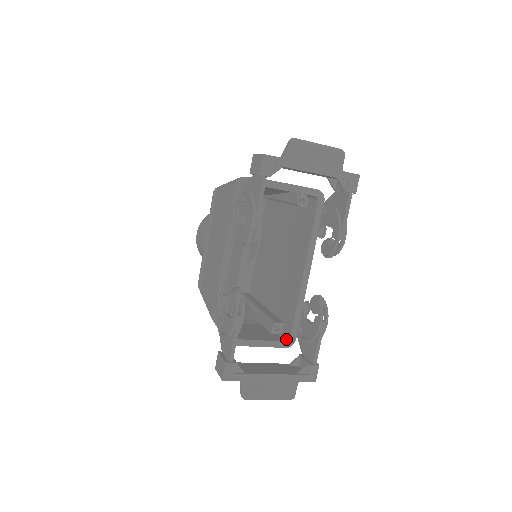
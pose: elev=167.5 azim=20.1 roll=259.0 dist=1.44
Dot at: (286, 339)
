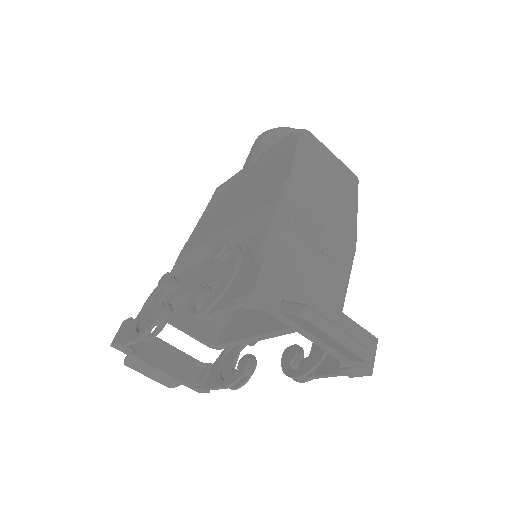
Dot at: (213, 341)
